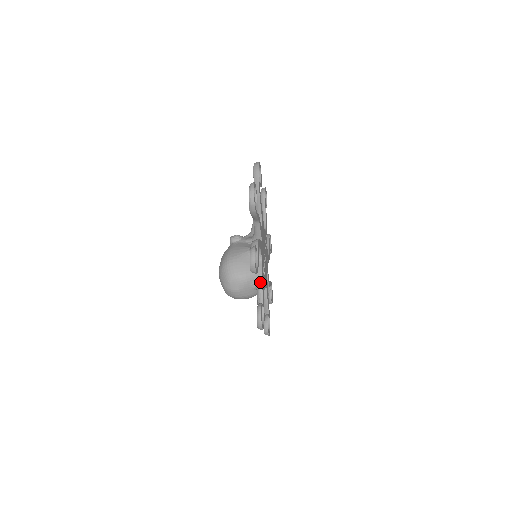
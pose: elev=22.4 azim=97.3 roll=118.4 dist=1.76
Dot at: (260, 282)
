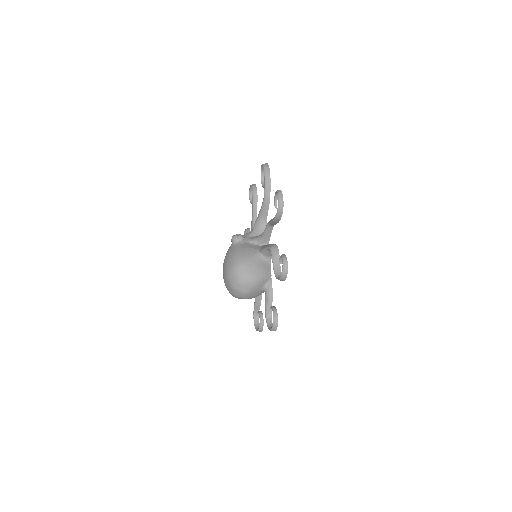
Dot at: (270, 285)
